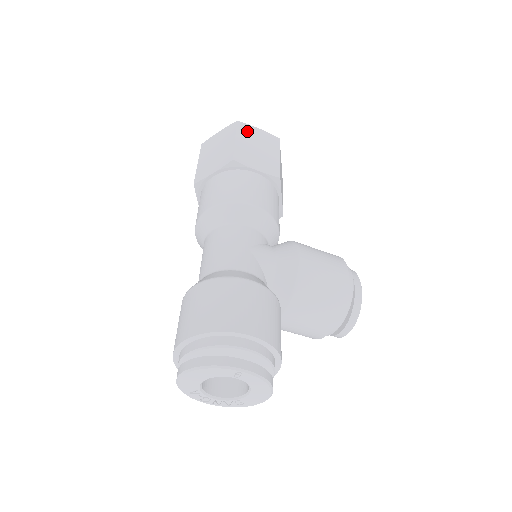
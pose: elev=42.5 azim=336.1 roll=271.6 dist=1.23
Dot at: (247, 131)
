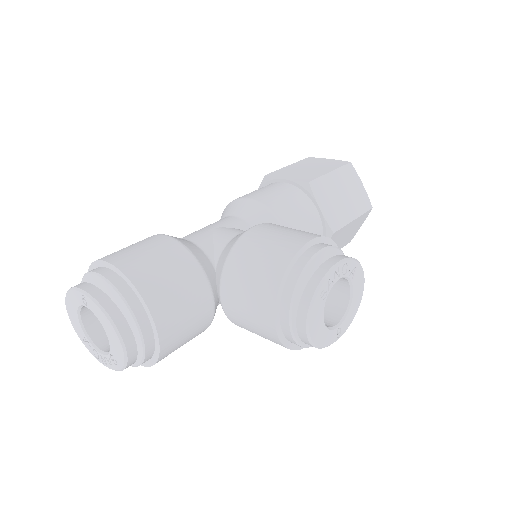
Dot at: (311, 161)
